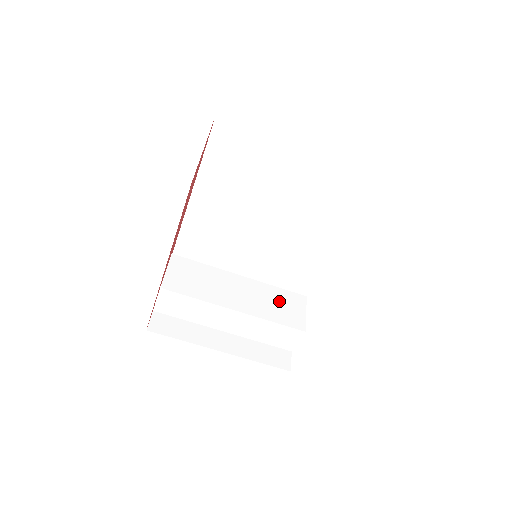
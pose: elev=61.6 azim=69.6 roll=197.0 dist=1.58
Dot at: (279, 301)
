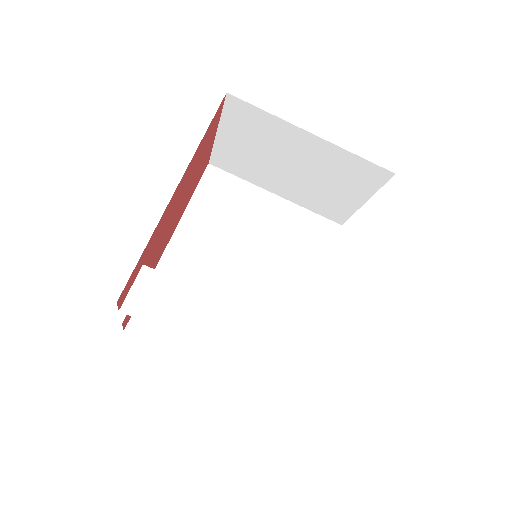
Dot at: occluded
